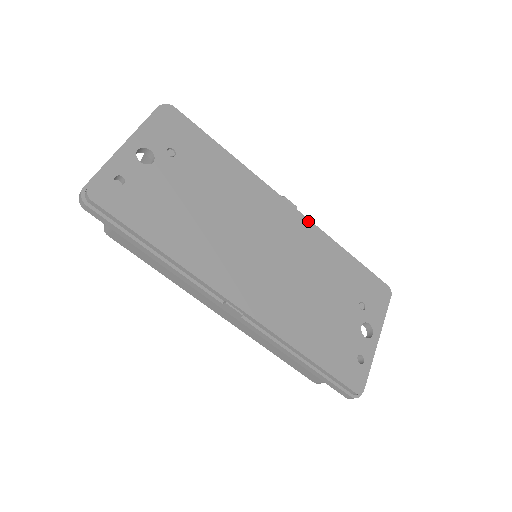
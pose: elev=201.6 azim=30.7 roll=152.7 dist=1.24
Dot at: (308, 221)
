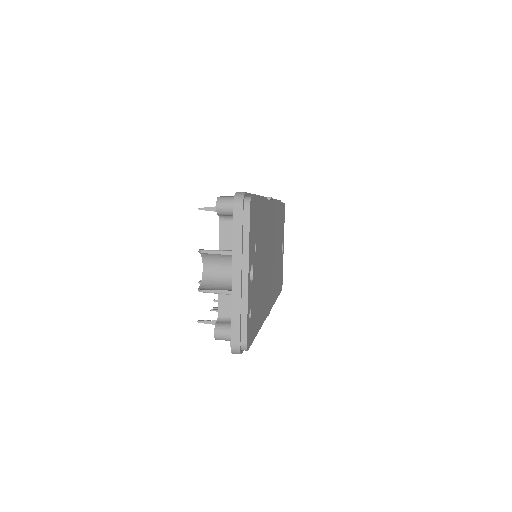
Dot at: (275, 203)
